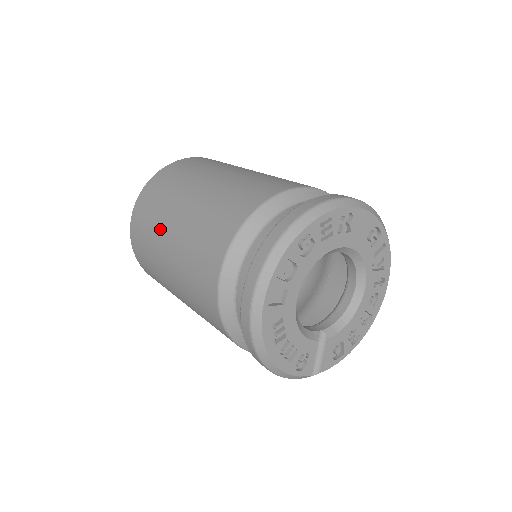
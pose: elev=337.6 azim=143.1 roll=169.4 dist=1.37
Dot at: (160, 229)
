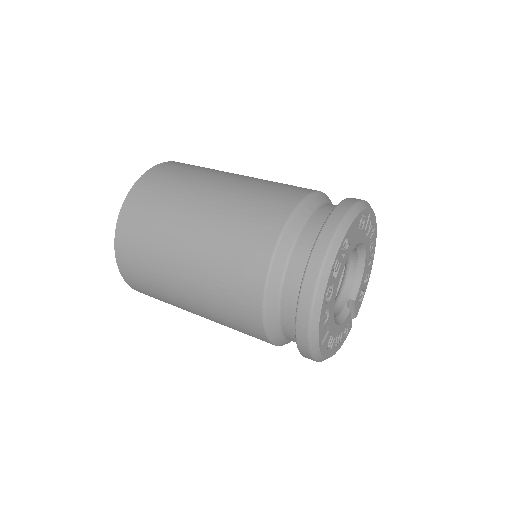
Dot at: (170, 293)
